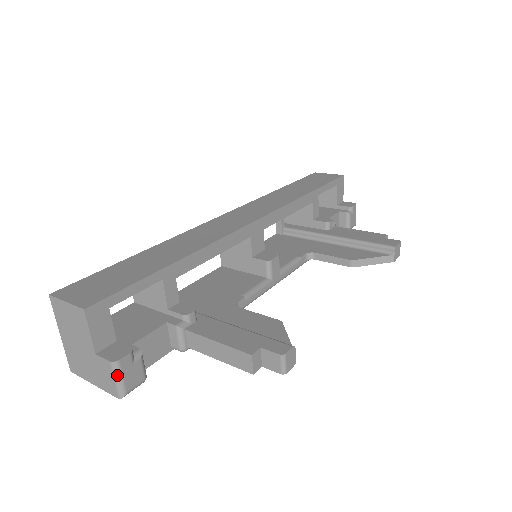
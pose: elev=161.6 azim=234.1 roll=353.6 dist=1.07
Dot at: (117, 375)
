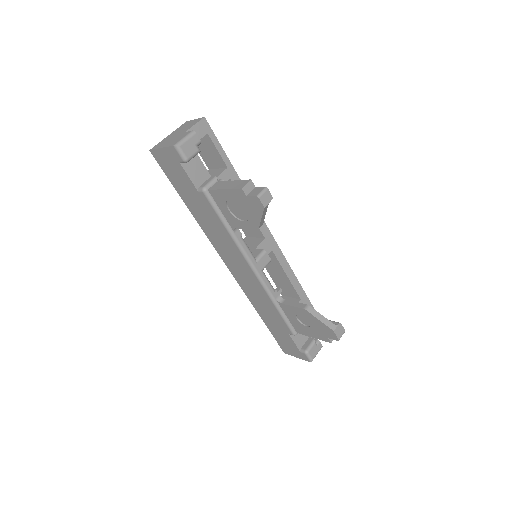
Dot at: (188, 136)
